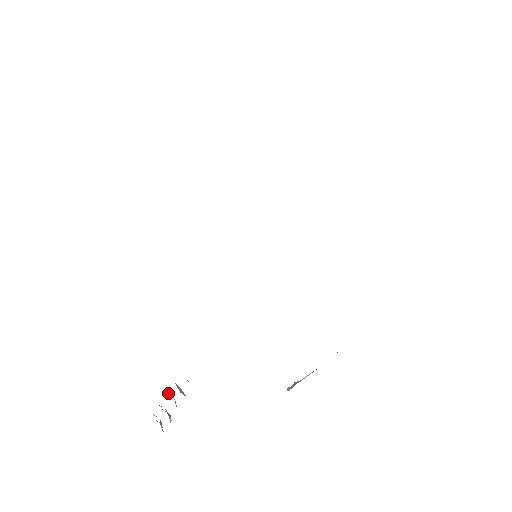
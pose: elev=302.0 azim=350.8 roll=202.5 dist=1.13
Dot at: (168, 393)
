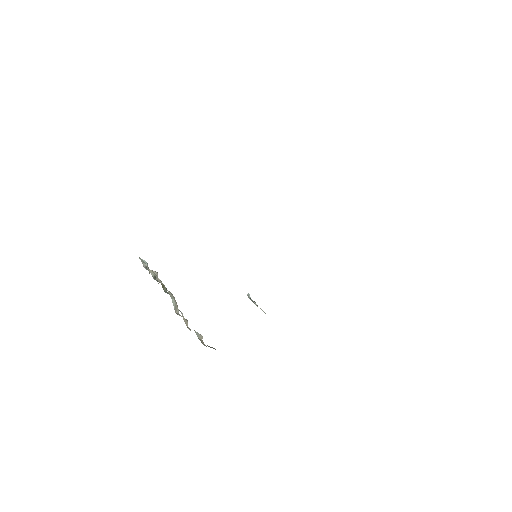
Dot at: occluded
